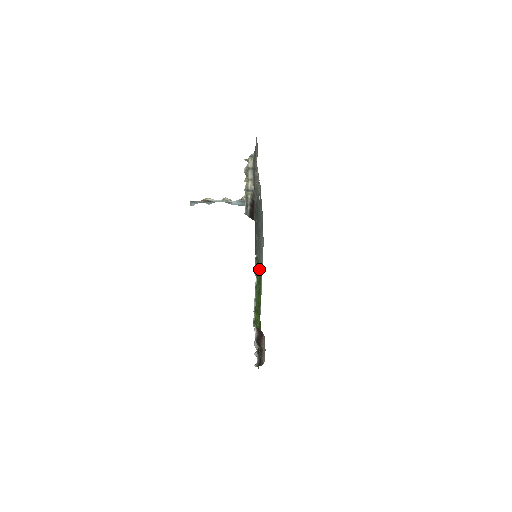
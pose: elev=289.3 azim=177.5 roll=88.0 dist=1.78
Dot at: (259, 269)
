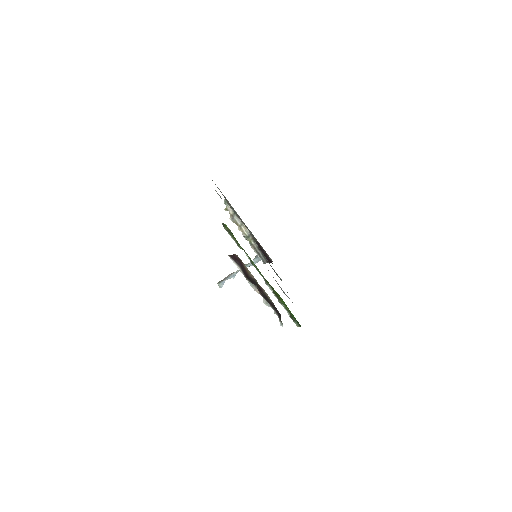
Dot at: (232, 234)
